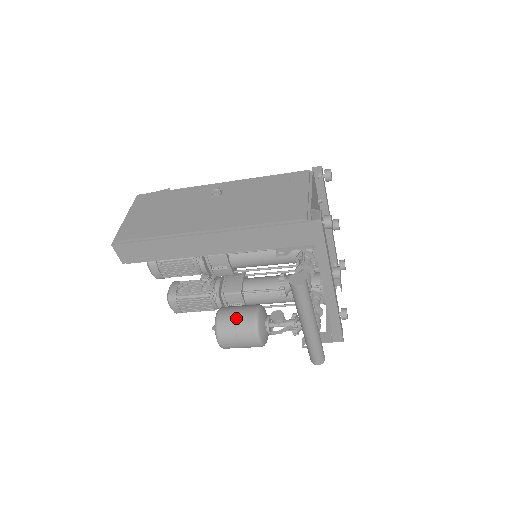
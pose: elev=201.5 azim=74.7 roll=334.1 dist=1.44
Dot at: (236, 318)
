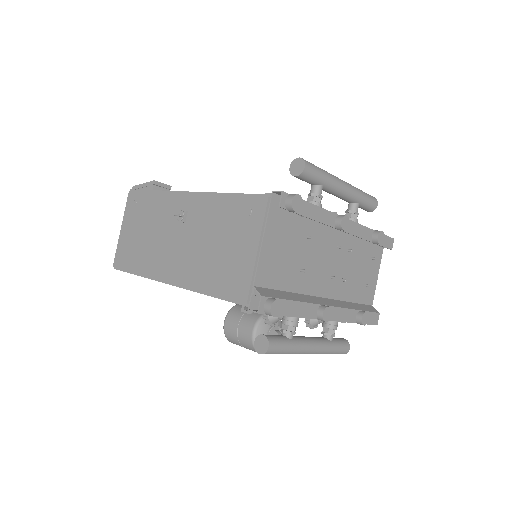
Dot at: (237, 333)
